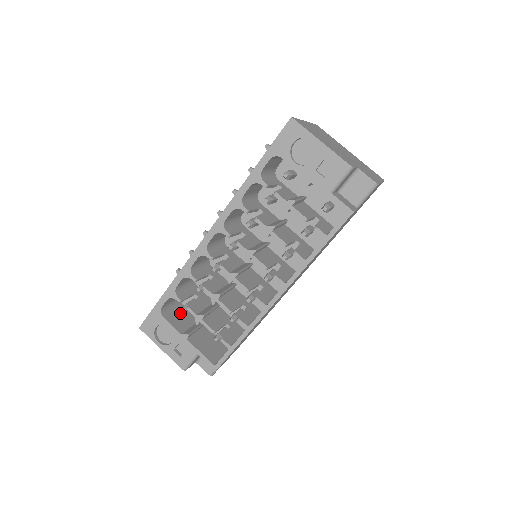
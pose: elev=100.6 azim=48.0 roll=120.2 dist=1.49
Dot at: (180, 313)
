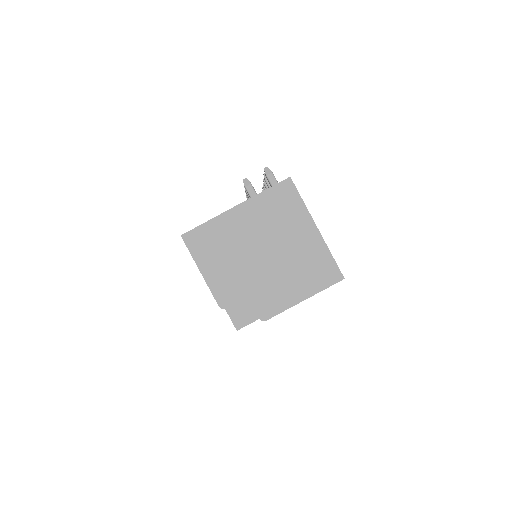
Dot at: occluded
